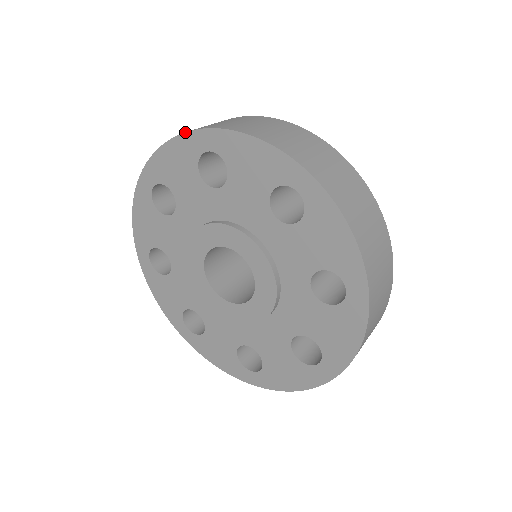
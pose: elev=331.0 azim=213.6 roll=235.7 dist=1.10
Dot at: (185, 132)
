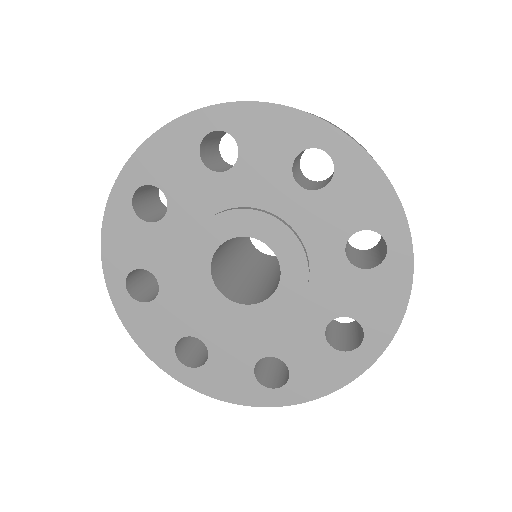
Dot at: occluded
